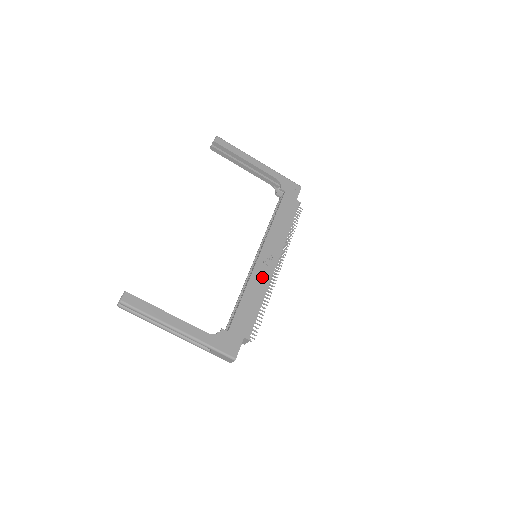
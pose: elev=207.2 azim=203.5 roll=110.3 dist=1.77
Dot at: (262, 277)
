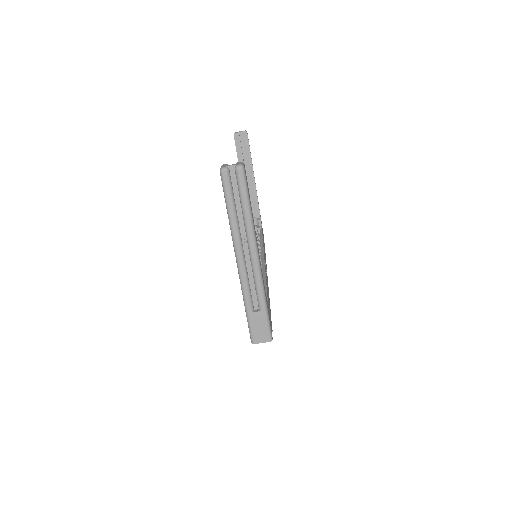
Dot at: occluded
